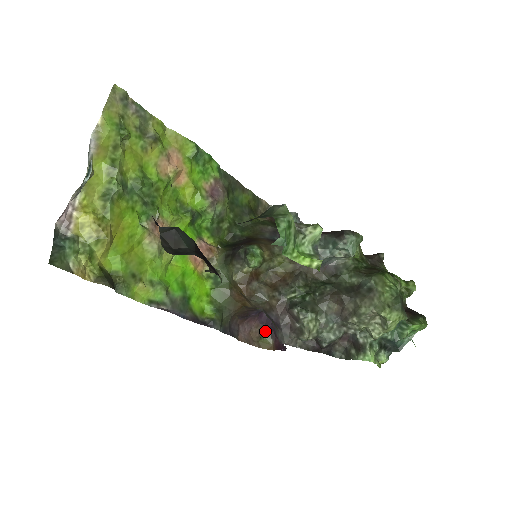
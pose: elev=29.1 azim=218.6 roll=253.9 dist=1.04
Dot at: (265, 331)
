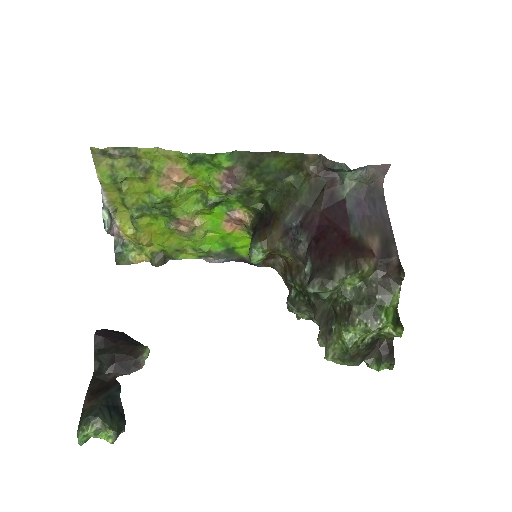
Dot at: occluded
